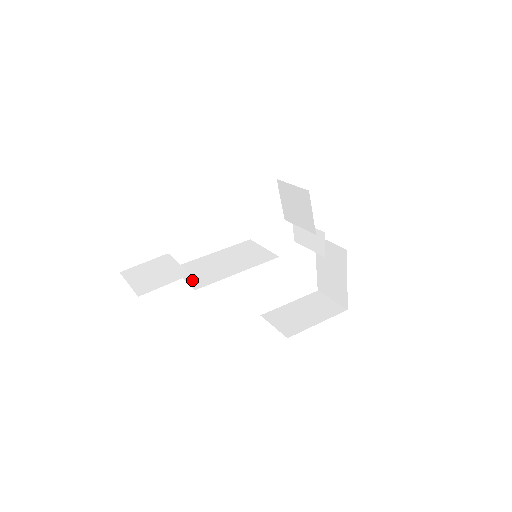
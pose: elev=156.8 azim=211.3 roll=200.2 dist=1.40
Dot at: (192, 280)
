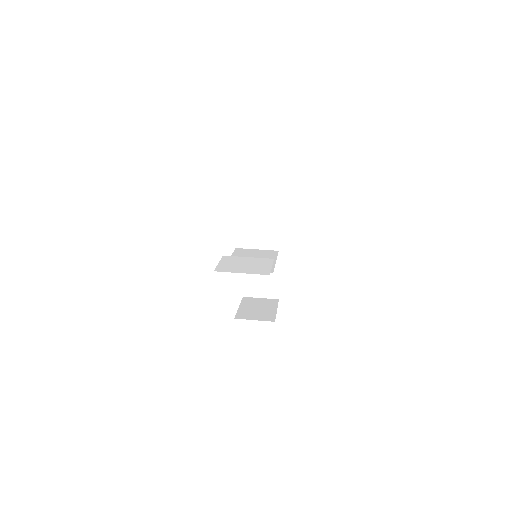
Dot at: occluded
